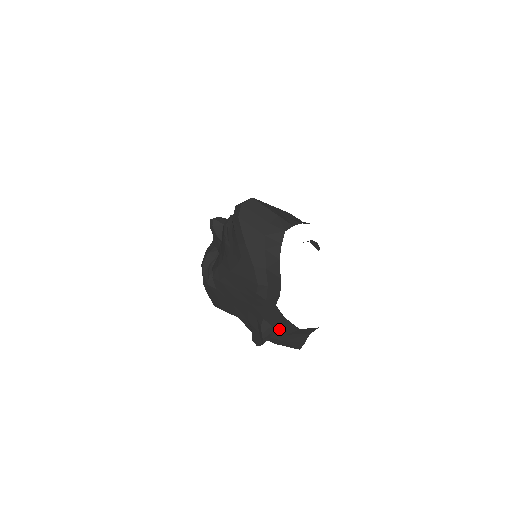
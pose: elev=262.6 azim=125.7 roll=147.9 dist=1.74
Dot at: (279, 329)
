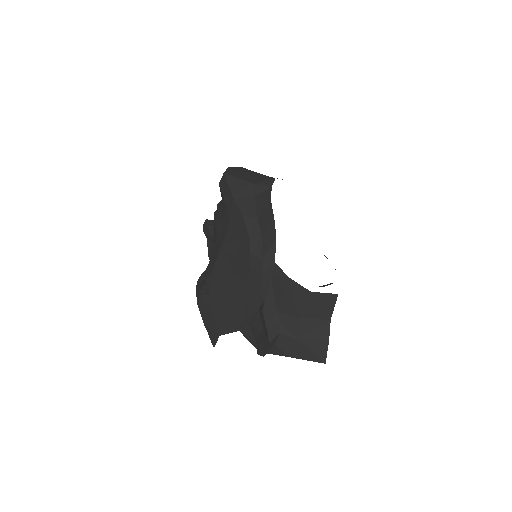
Dot at: (287, 312)
